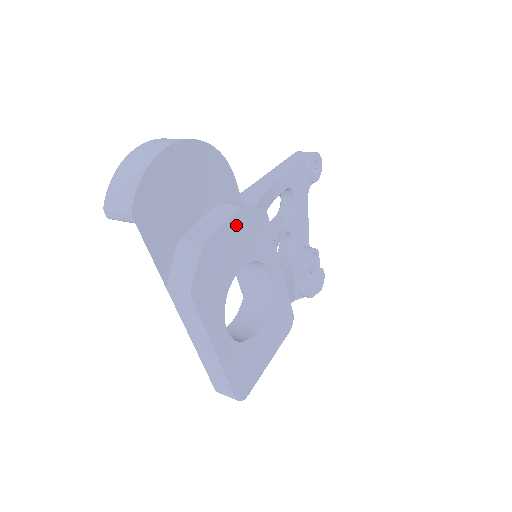
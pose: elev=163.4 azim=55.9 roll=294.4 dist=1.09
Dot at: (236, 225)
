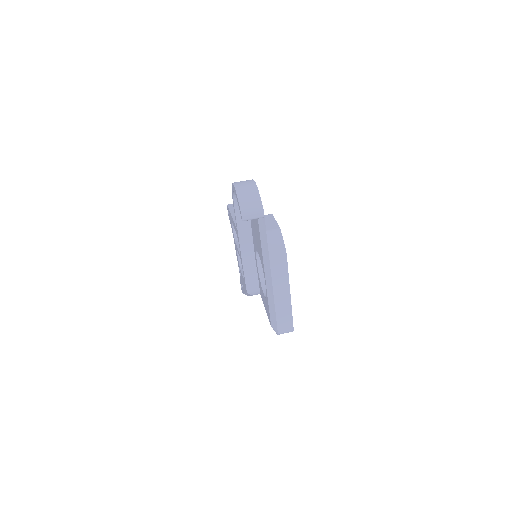
Dot at: occluded
